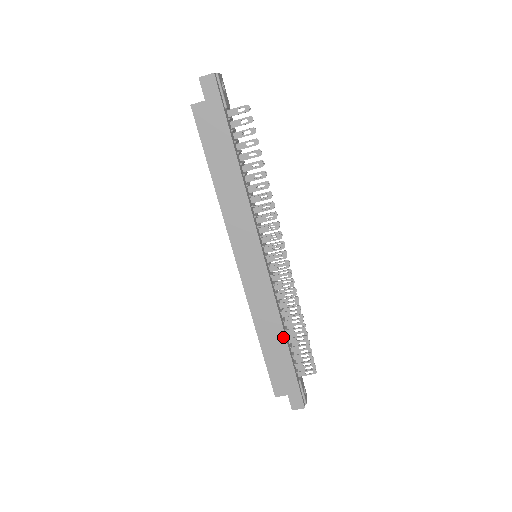
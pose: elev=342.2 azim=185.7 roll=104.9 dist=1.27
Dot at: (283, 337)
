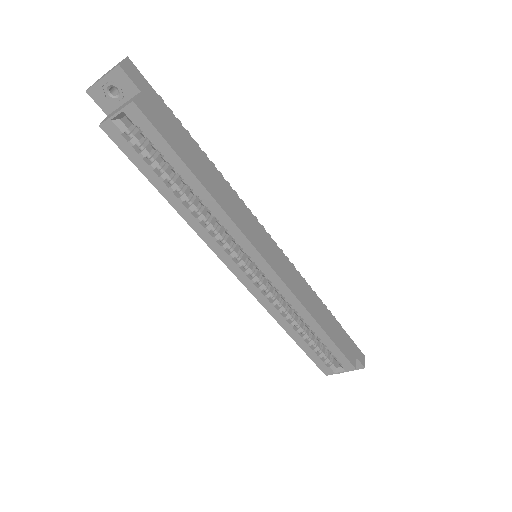
Dot at: (324, 306)
